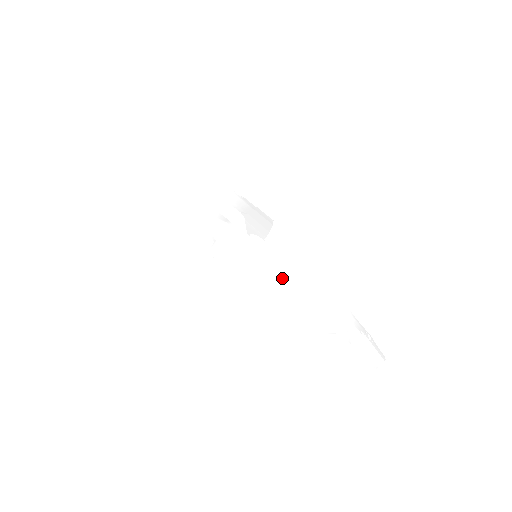
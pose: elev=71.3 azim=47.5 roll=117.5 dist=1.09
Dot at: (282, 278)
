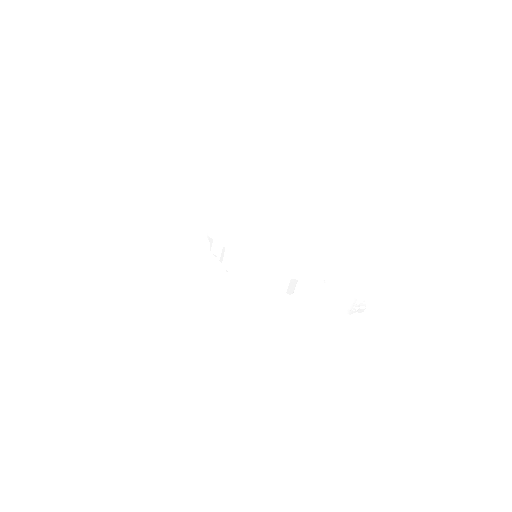
Dot at: occluded
